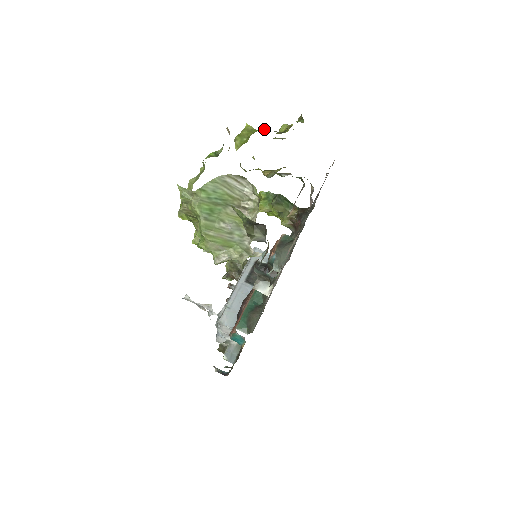
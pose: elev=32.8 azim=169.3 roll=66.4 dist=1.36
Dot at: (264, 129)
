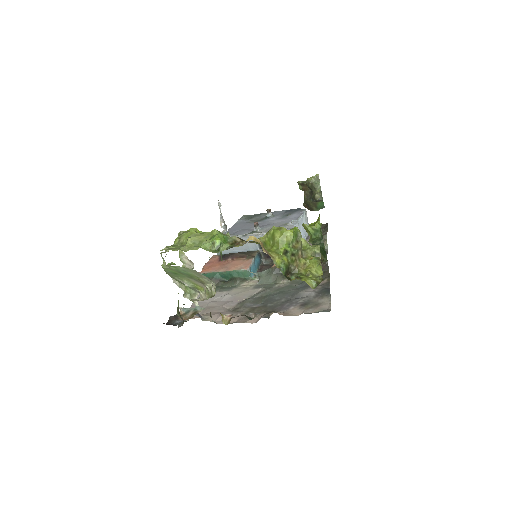
Dot at: (277, 263)
